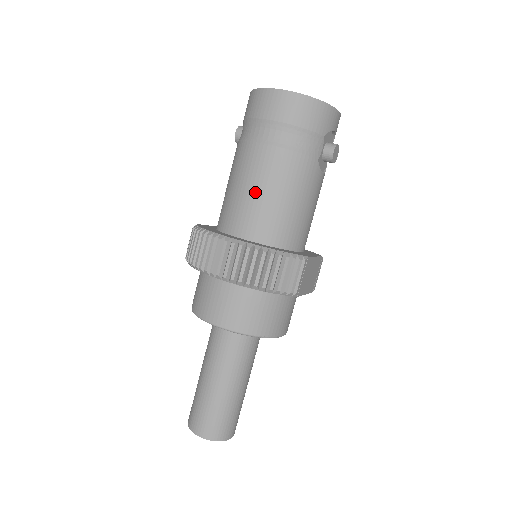
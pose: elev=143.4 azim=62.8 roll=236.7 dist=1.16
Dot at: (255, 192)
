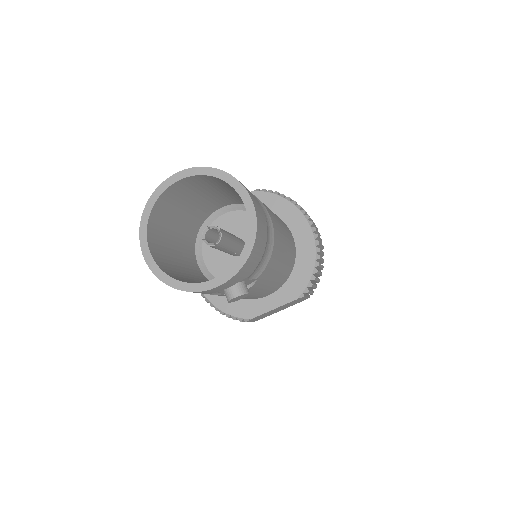
Dot at: occluded
